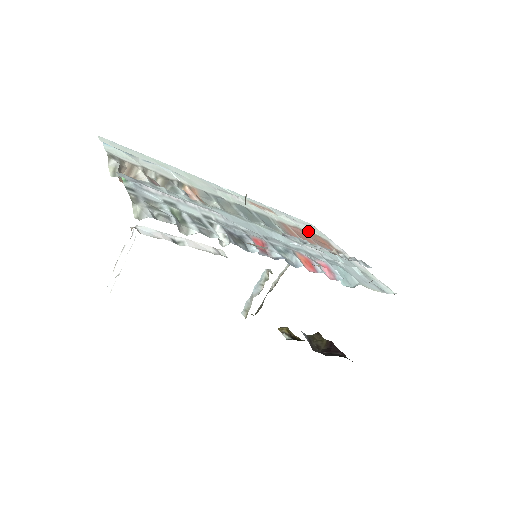
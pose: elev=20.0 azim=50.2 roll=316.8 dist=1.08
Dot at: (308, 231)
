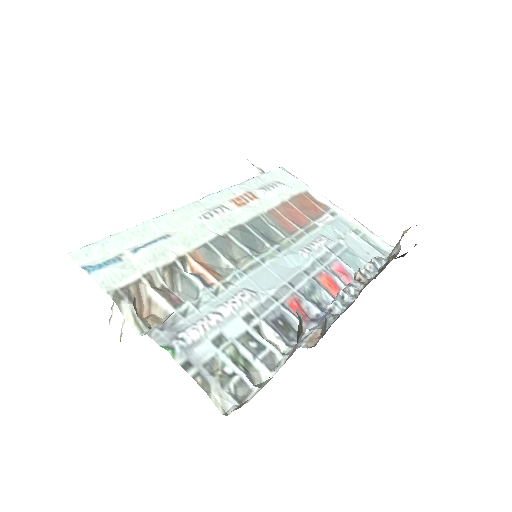
Dot at: (291, 197)
